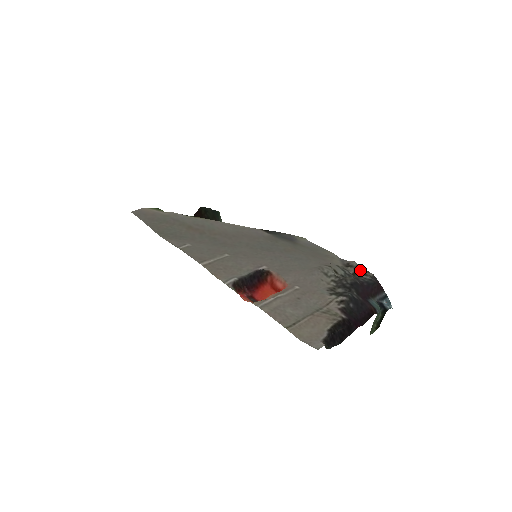
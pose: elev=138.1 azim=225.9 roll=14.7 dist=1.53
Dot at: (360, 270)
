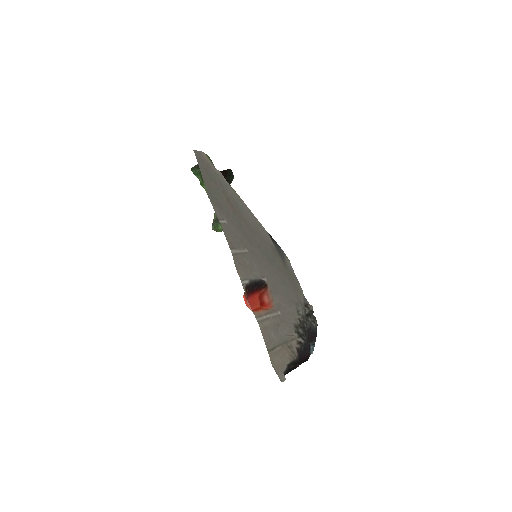
Dot at: (312, 315)
